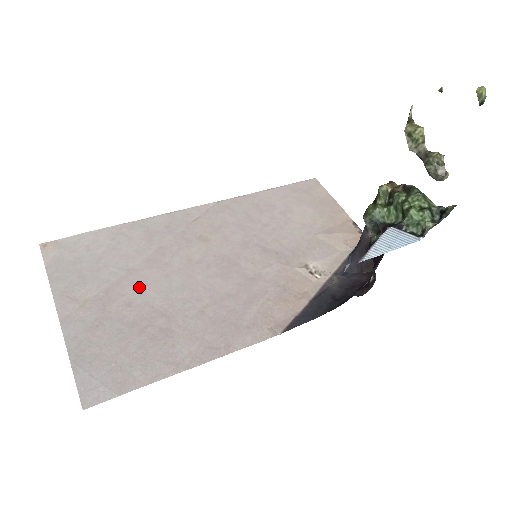
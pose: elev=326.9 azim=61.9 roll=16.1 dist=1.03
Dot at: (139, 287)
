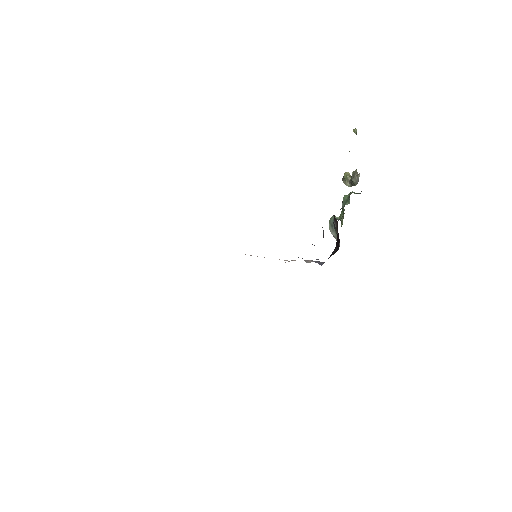
Dot at: occluded
